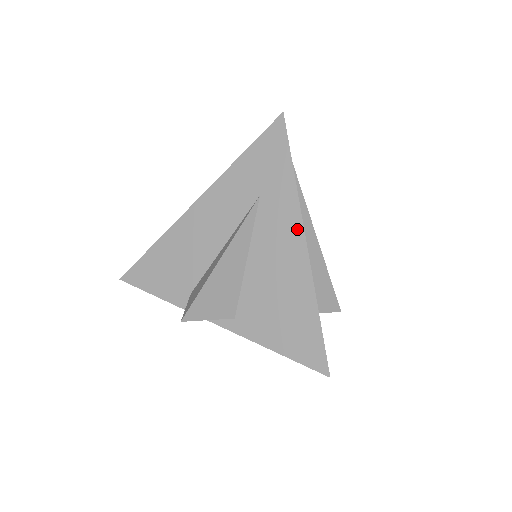
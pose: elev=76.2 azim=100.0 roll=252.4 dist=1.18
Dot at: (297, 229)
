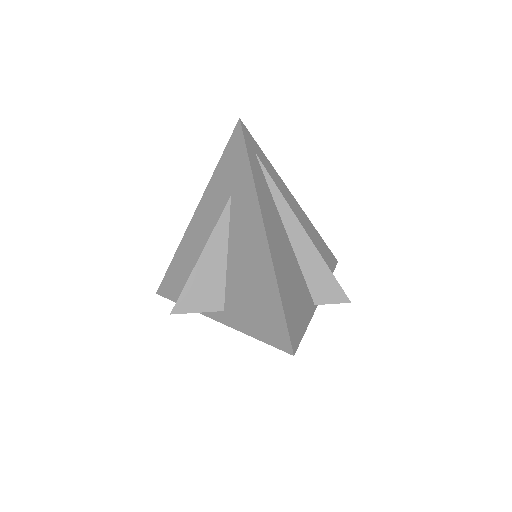
Dot at: (257, 217)
